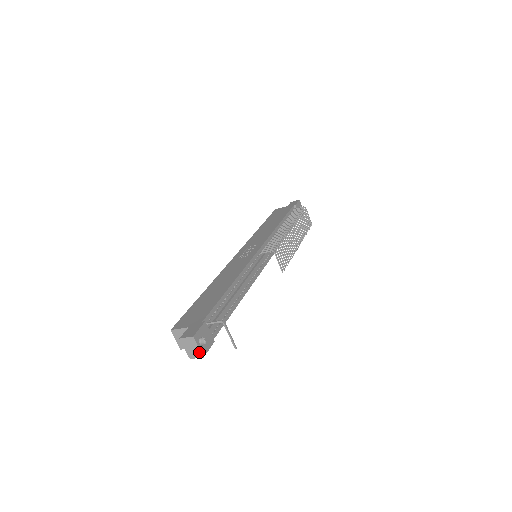
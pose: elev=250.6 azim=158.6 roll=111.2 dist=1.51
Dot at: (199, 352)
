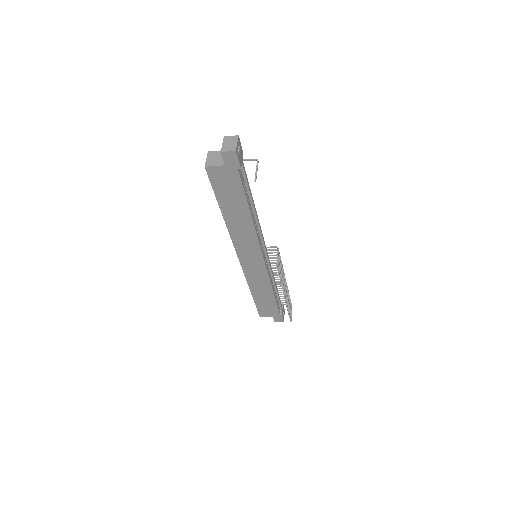
Dot at: (235, 147)
